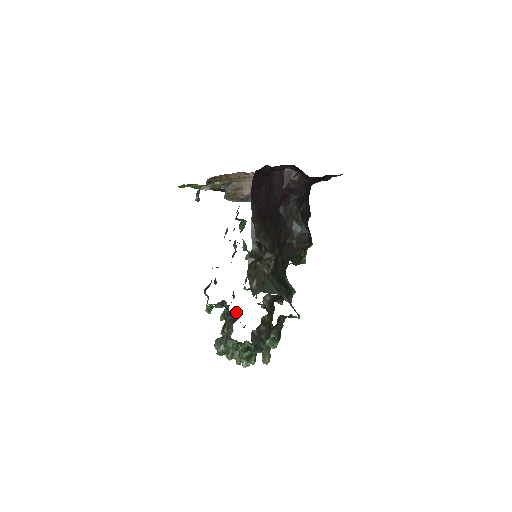
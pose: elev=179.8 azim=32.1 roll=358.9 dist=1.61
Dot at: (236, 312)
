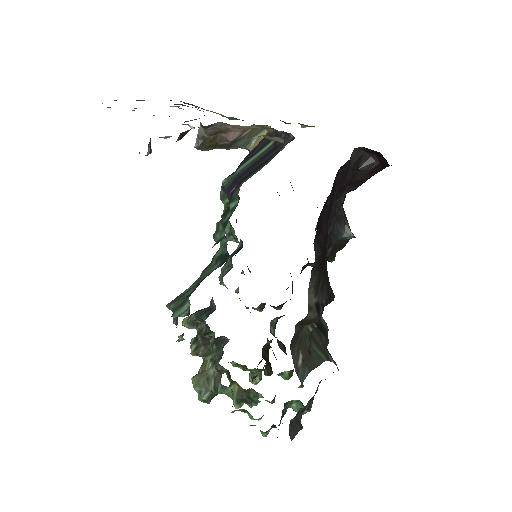
Dot at: (222, 336)
